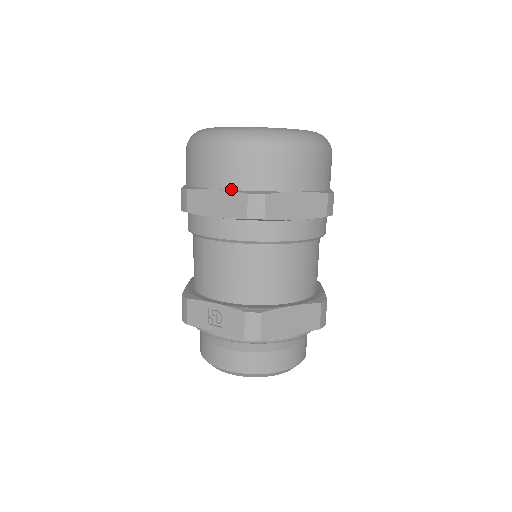
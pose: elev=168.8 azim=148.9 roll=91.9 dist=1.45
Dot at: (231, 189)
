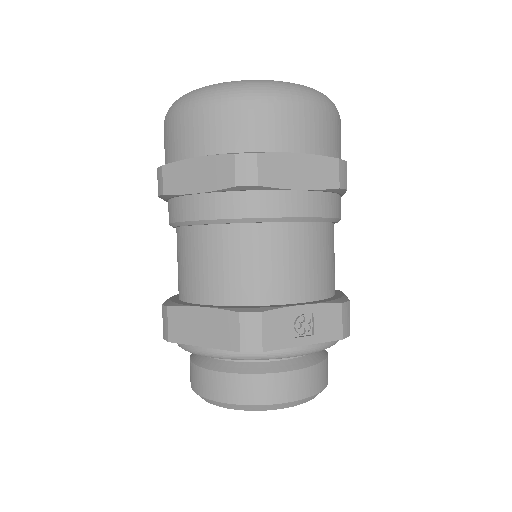
Dot at: (317, 153)
